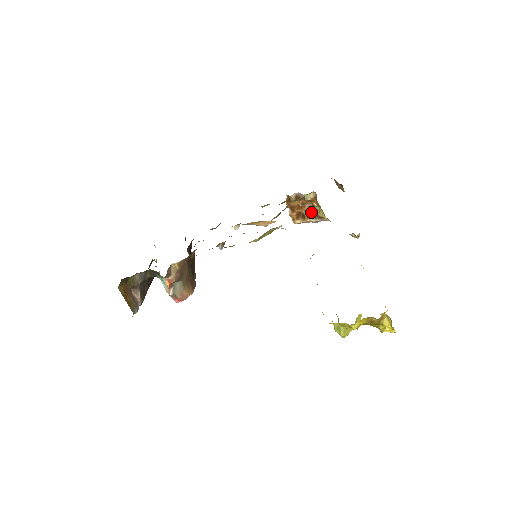
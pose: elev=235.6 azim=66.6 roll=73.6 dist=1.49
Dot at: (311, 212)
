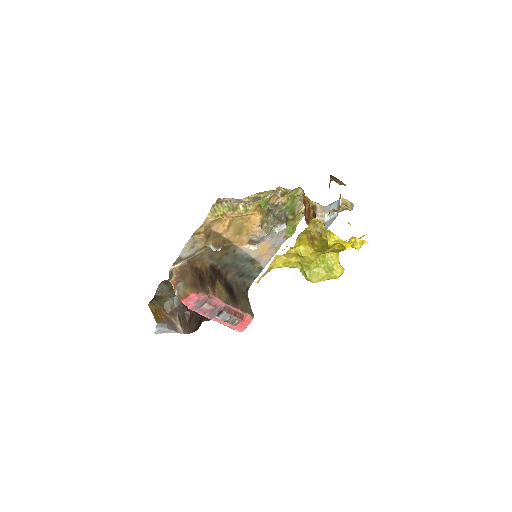
Dot at: occluded
